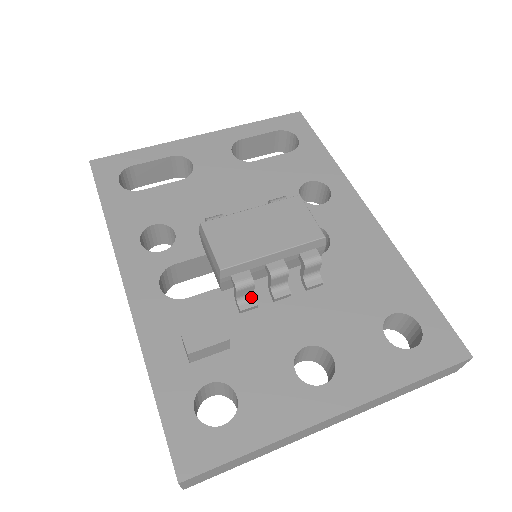
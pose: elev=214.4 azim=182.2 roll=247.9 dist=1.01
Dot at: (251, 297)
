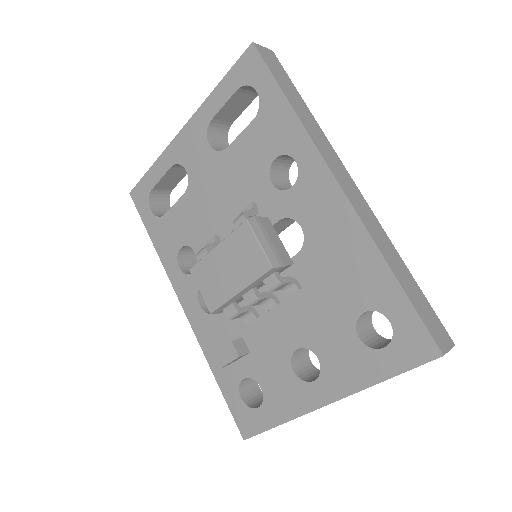
Dot at: (249, 313)
